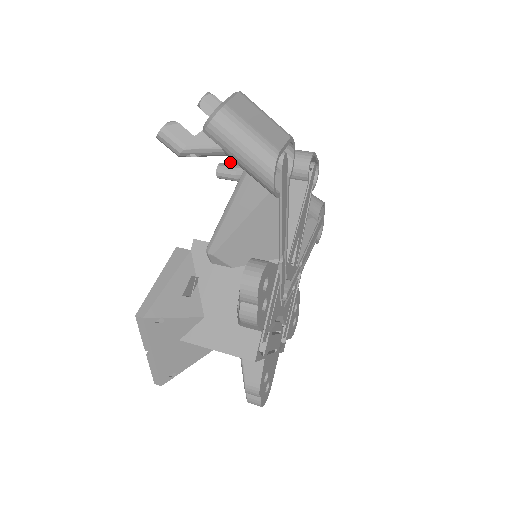
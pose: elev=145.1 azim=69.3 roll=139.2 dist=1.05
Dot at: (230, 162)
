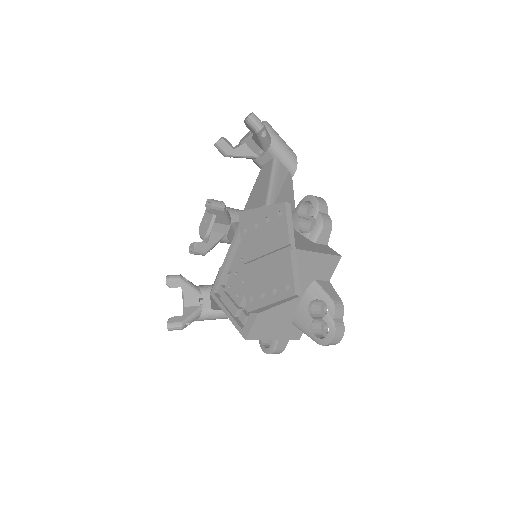
Dot at: occluded
